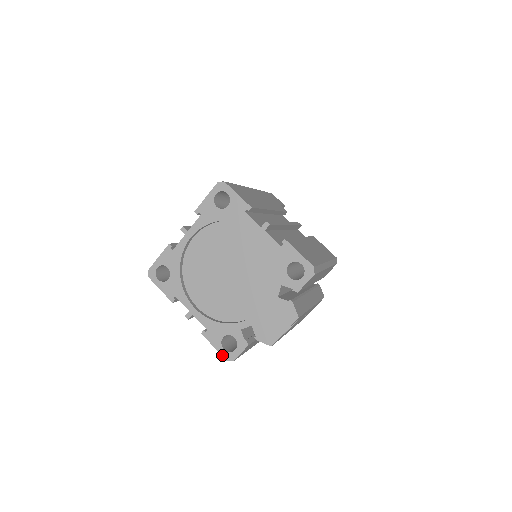
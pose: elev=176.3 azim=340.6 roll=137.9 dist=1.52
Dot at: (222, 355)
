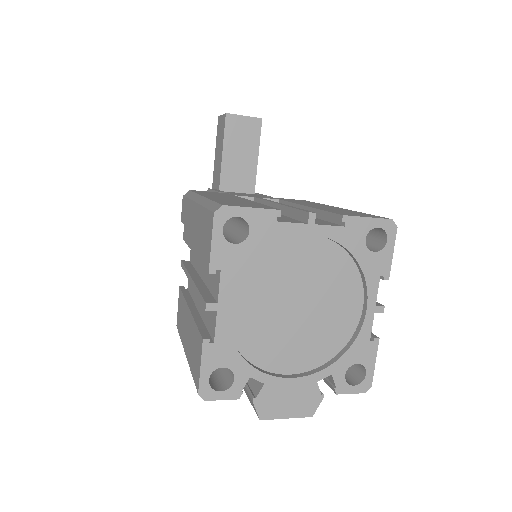
Dot at: (200, 384)
